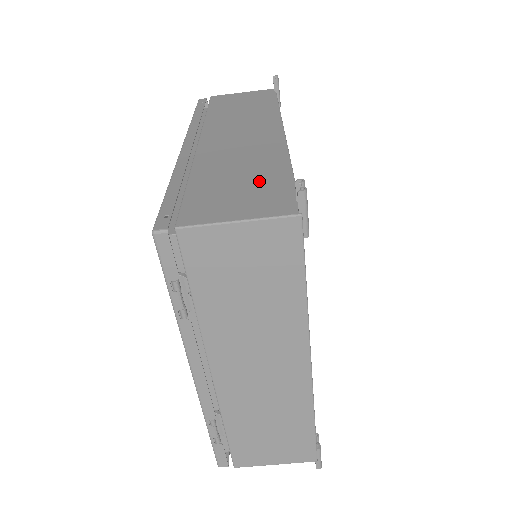
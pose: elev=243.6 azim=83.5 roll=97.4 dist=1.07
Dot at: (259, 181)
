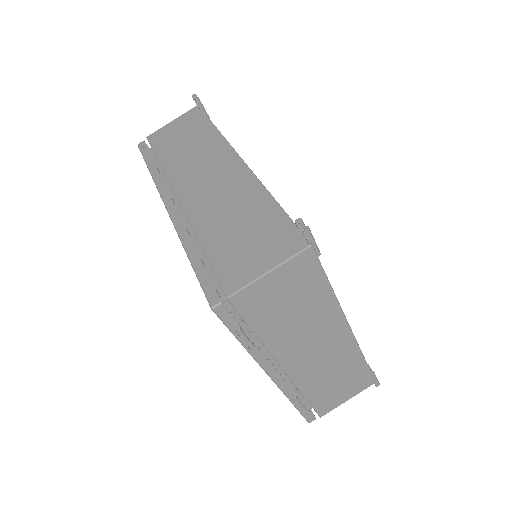
Dot at: (258, 224)
